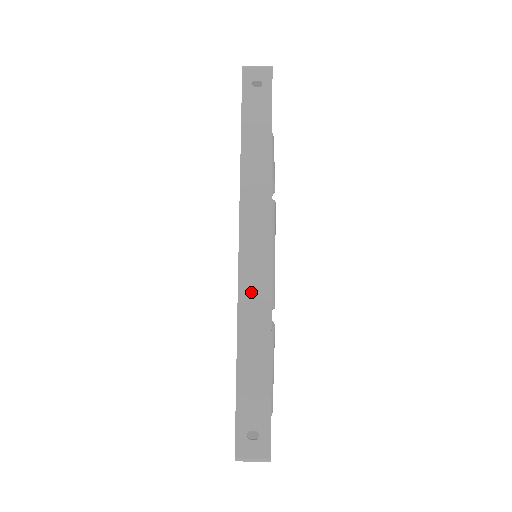
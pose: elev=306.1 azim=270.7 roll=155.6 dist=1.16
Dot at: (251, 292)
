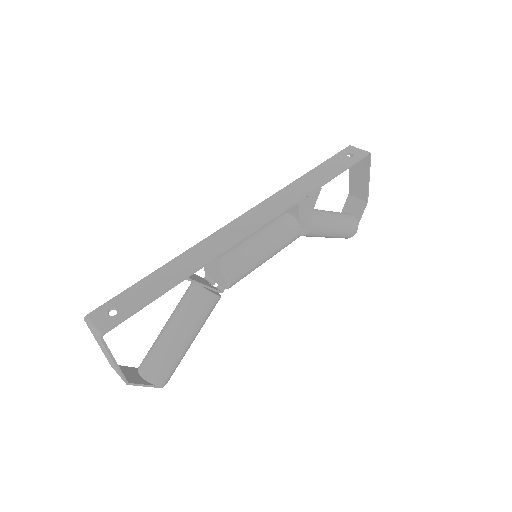
Dot at: (216, 241)
